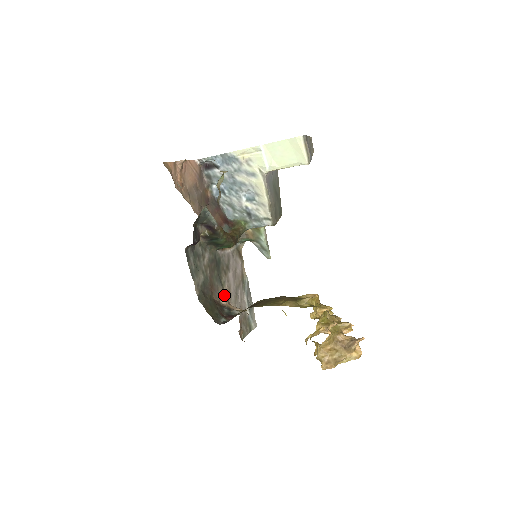
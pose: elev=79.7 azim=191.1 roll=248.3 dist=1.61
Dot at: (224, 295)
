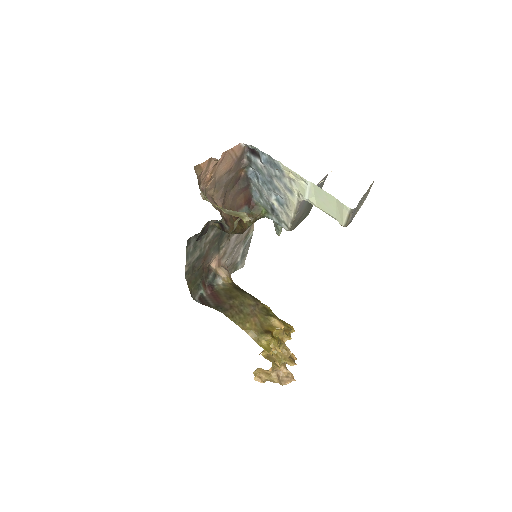
Dot at: (217, 258)
